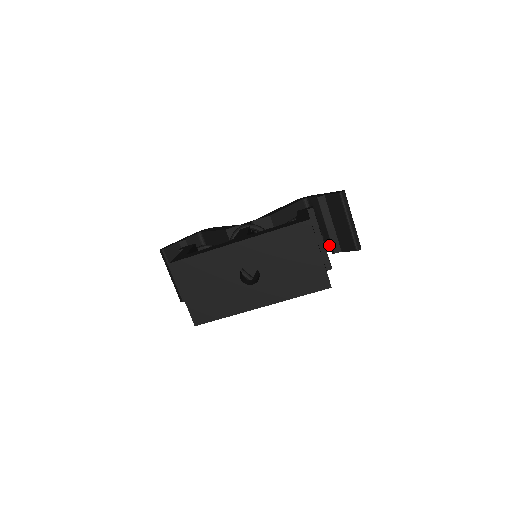
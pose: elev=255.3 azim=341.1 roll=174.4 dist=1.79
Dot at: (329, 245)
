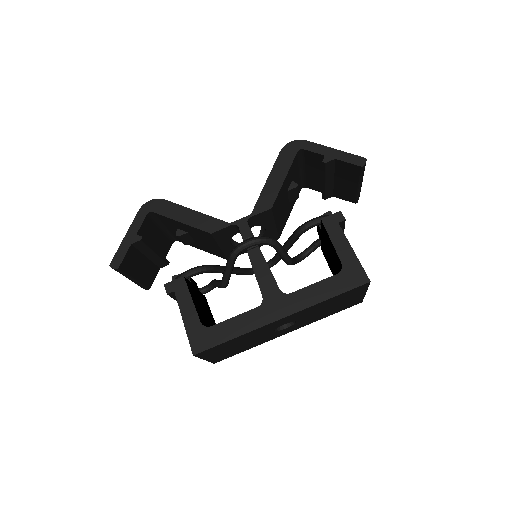
Dot at: (317, 187)
